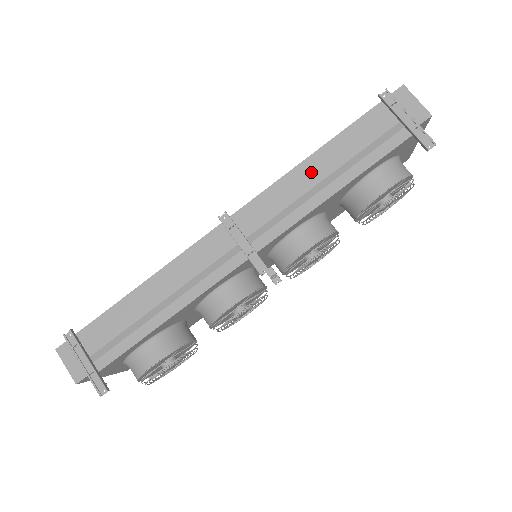
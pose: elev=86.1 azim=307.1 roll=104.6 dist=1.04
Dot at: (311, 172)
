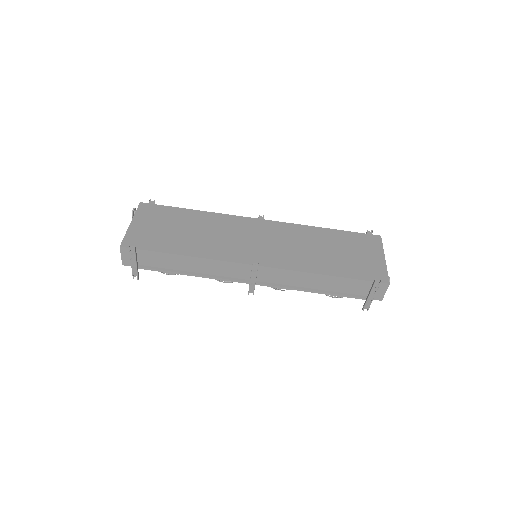
Dot at: (312, 279)
